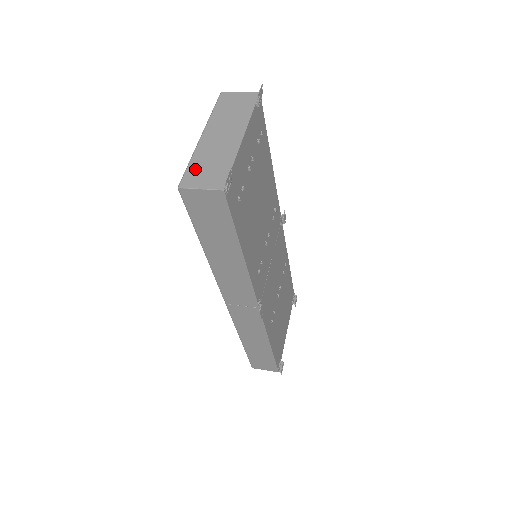
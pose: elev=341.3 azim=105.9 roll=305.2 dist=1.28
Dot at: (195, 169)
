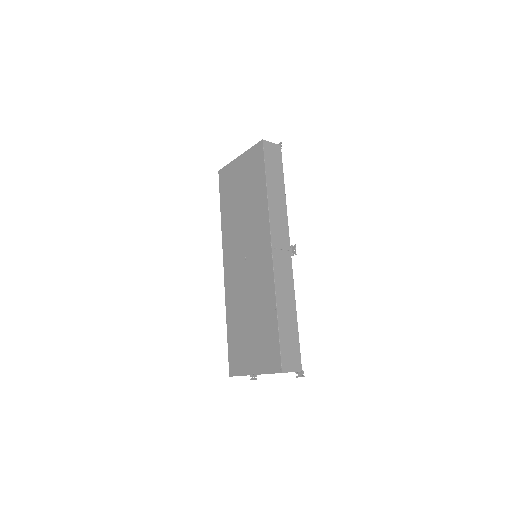
Dot at: occluded
